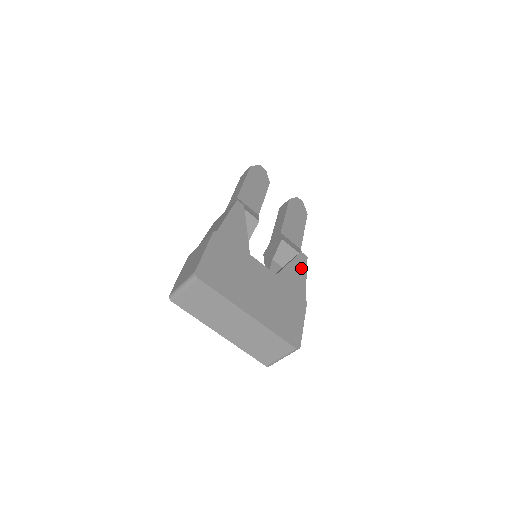
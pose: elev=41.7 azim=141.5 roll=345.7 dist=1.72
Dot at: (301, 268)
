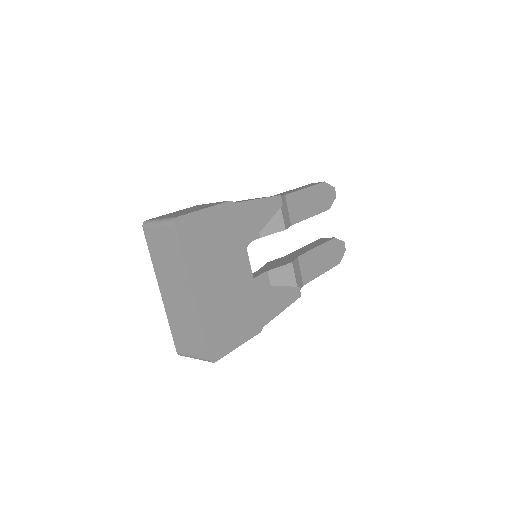
Dot at: (285, 300)
